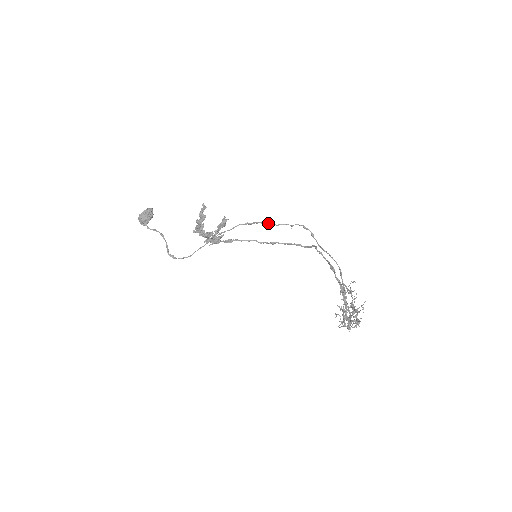
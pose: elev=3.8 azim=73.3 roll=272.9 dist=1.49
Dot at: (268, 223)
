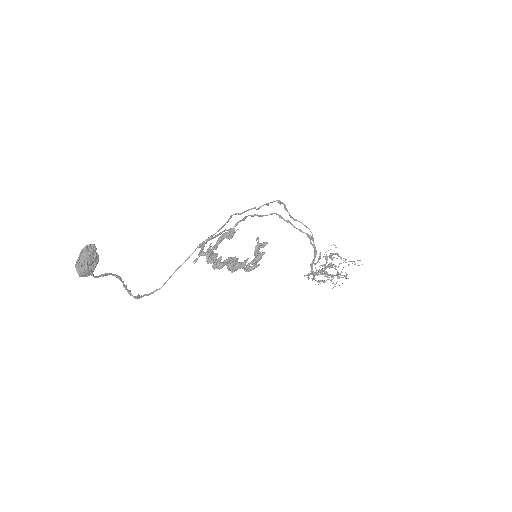
Dot at: (249, 209)
